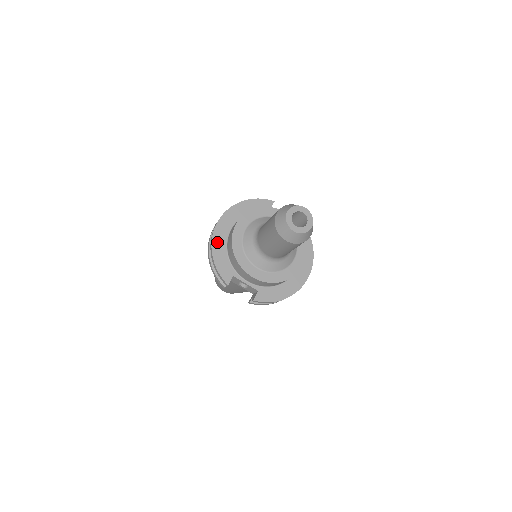
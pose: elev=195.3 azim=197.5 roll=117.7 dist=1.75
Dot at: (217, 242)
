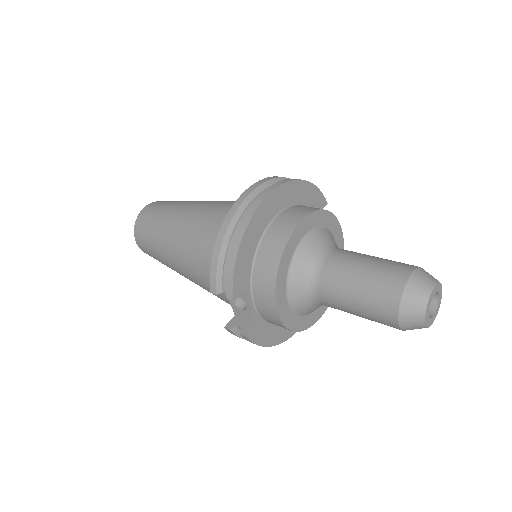
Dot at: (255, 225)
